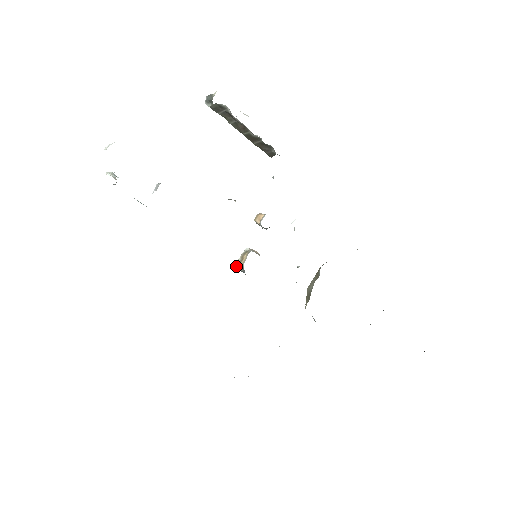
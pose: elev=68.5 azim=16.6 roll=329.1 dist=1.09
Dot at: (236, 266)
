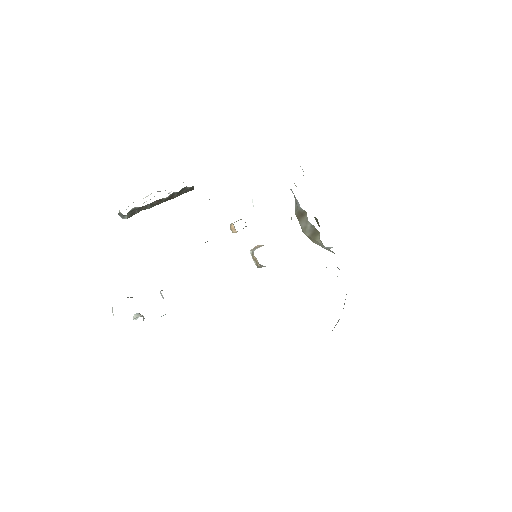
Dot at: occluded
